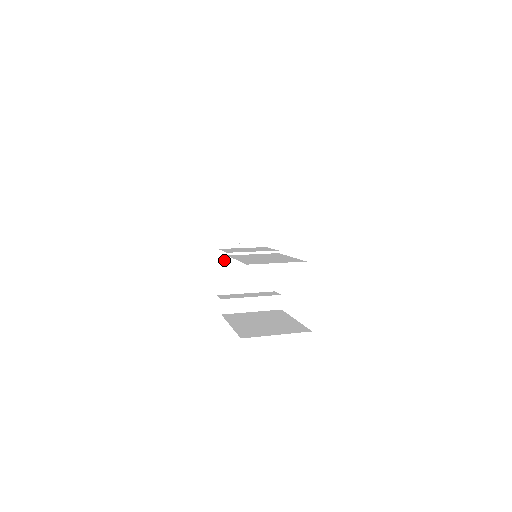
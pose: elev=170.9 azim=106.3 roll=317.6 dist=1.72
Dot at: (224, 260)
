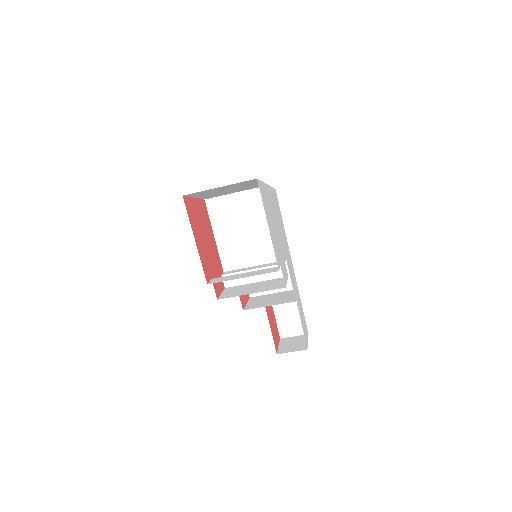
Dot at: (228, 273)
